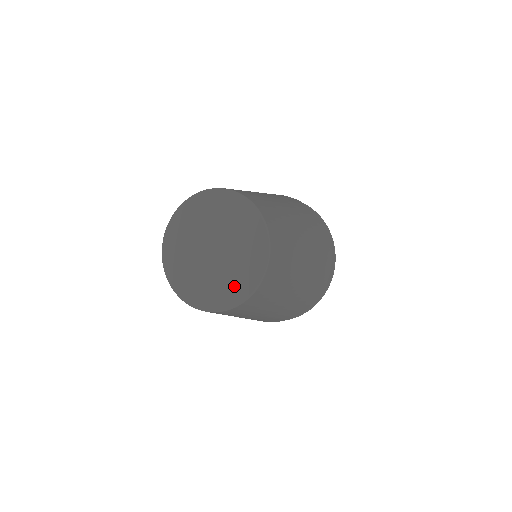
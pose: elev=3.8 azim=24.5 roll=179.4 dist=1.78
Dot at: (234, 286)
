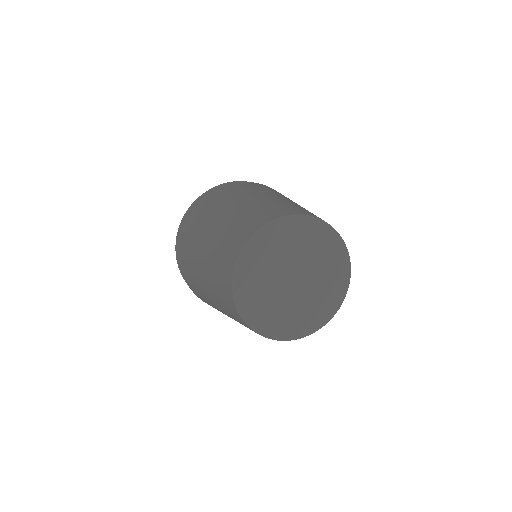
Dot at: (328, 298)
